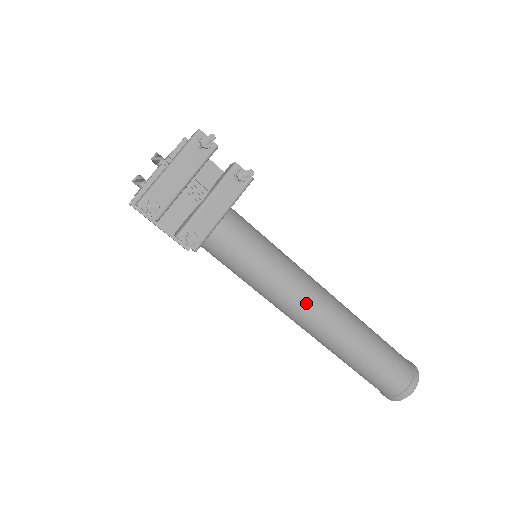
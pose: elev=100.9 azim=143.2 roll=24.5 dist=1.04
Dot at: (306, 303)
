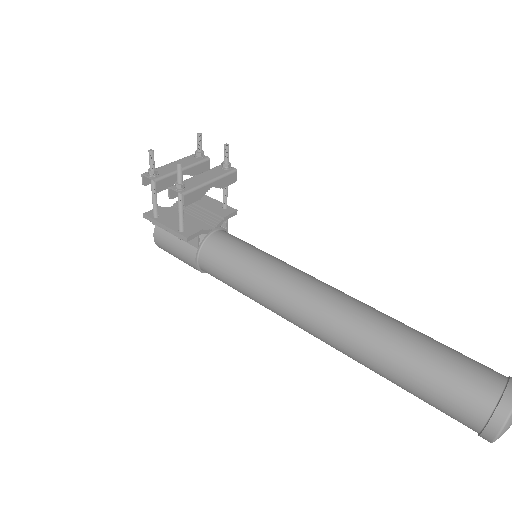
Dot at: (316, 289)
